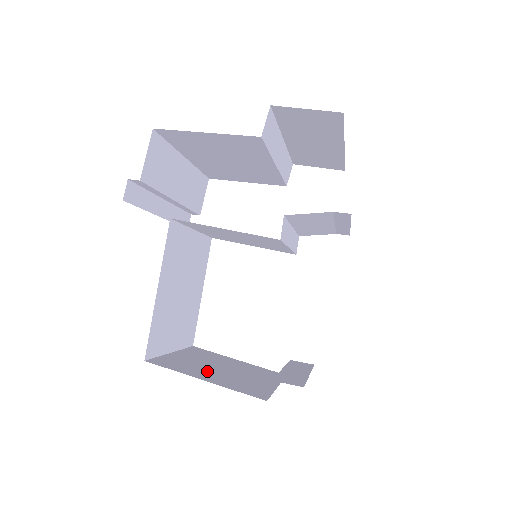
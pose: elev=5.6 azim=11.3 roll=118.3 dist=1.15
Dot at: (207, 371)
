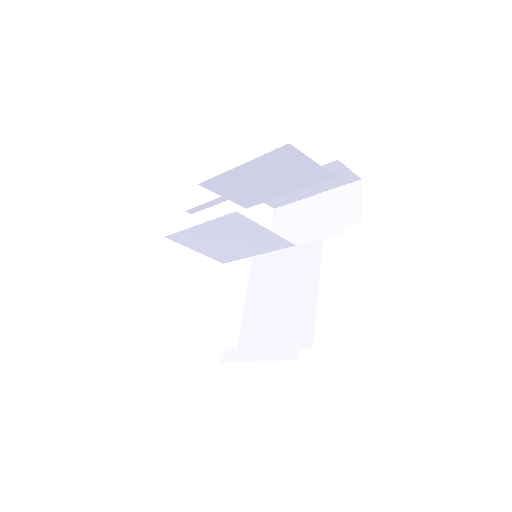
Dot at: occluded
